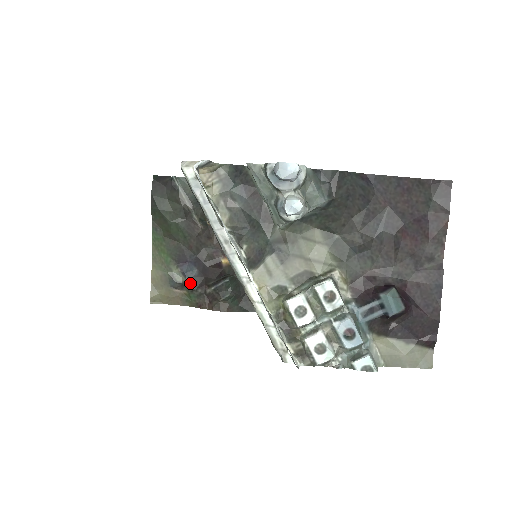
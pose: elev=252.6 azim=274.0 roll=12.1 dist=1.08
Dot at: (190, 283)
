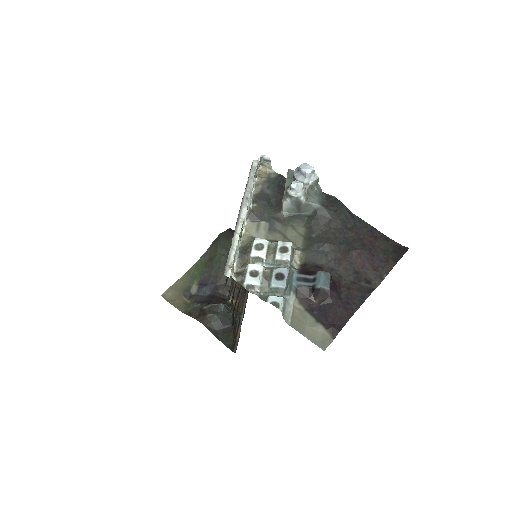
Dot at: (197, 297)
